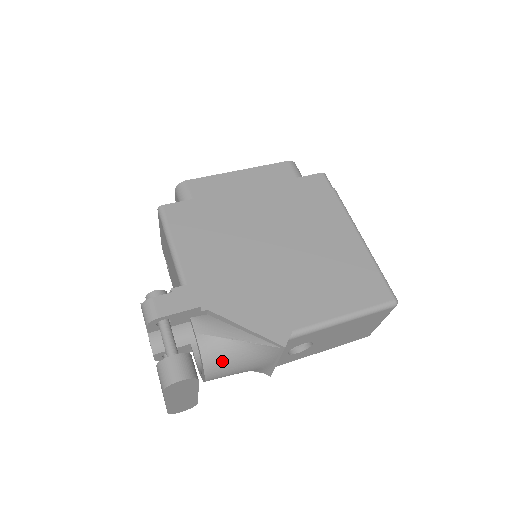
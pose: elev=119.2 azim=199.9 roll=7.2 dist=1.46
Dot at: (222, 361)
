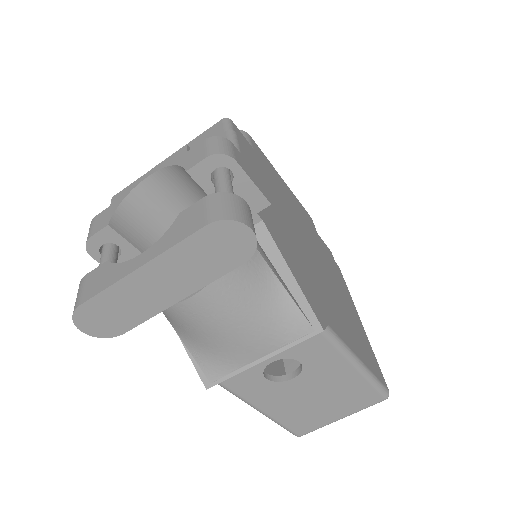
Dot at: (242, 287)
